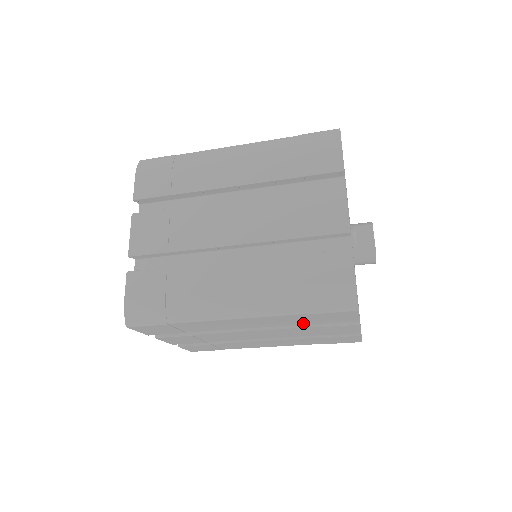
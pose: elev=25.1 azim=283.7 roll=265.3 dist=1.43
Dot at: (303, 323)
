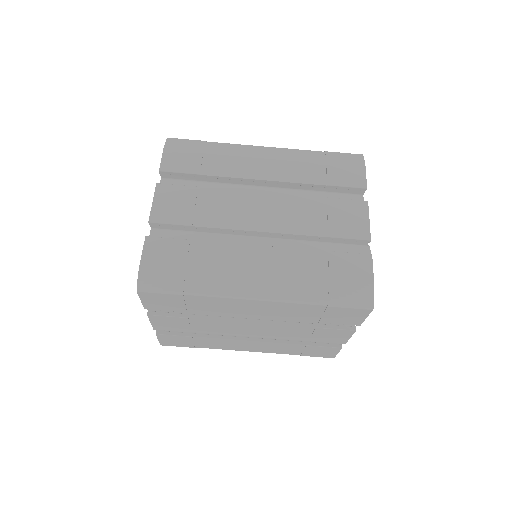
Dot at: (309, 319)
